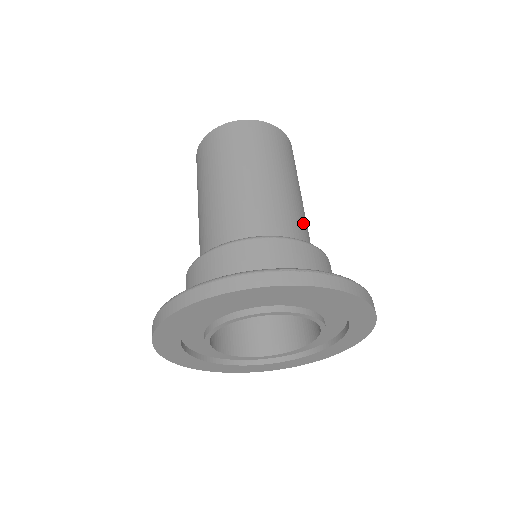
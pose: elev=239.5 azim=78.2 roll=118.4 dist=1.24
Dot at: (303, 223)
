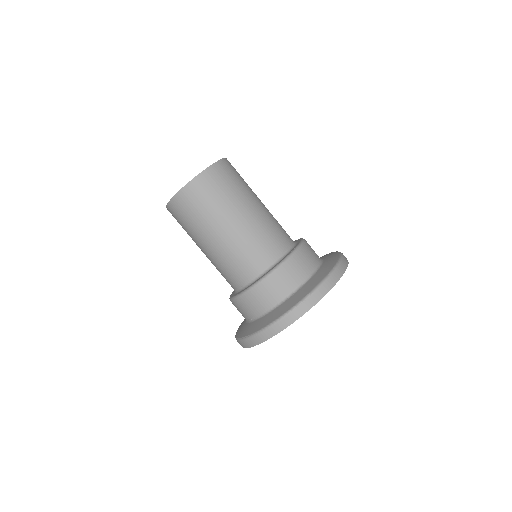
Dot at: (270, 233)
